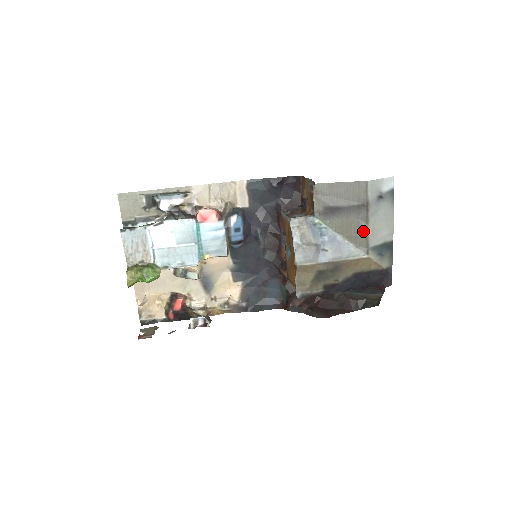
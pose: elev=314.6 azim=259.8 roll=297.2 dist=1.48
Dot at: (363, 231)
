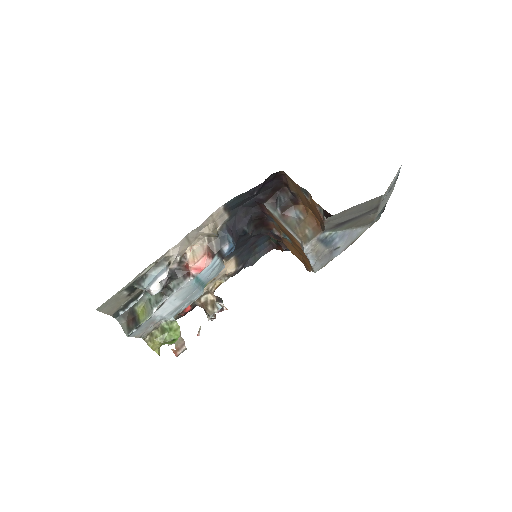
Dot at: (371, 219)
